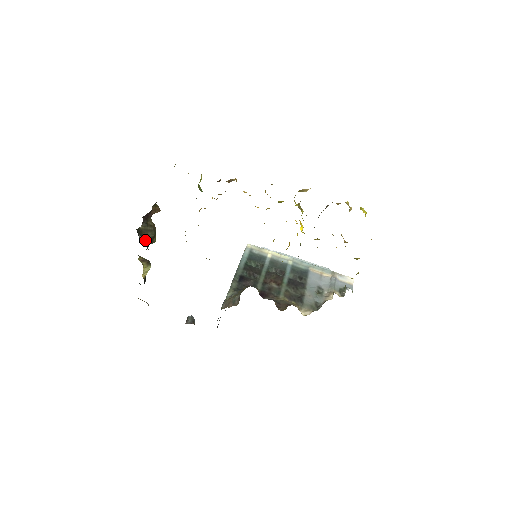
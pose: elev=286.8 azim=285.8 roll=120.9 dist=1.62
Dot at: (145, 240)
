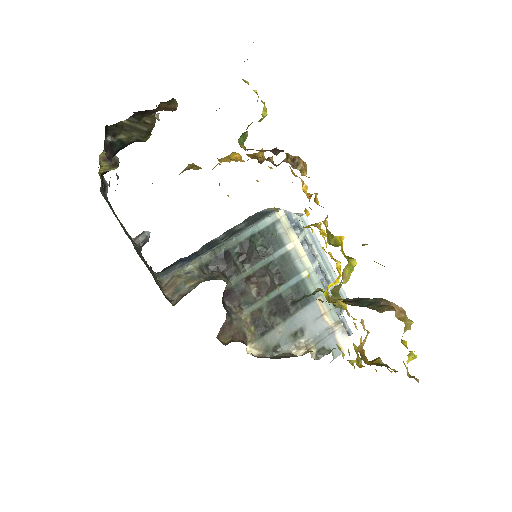
Dot at: (119, 142)
